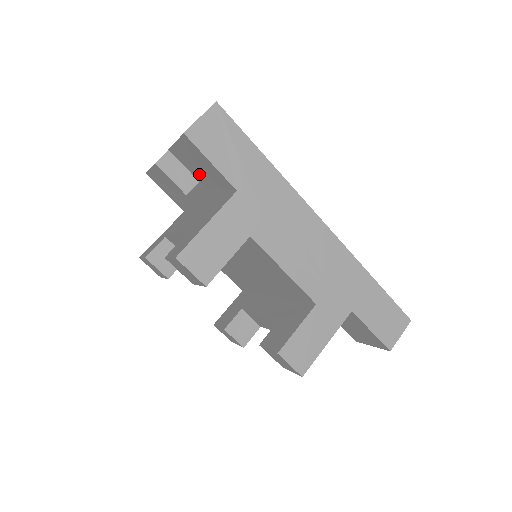
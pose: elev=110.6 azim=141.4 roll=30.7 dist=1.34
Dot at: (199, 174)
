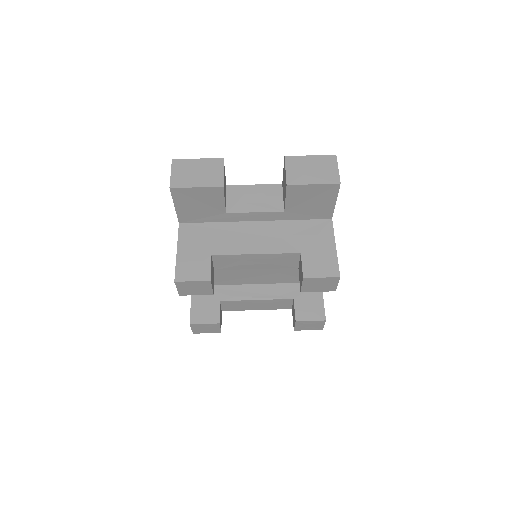
Dot at: (298, 204)
